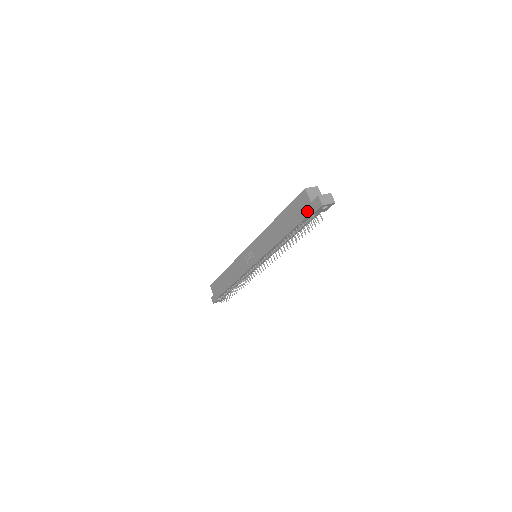
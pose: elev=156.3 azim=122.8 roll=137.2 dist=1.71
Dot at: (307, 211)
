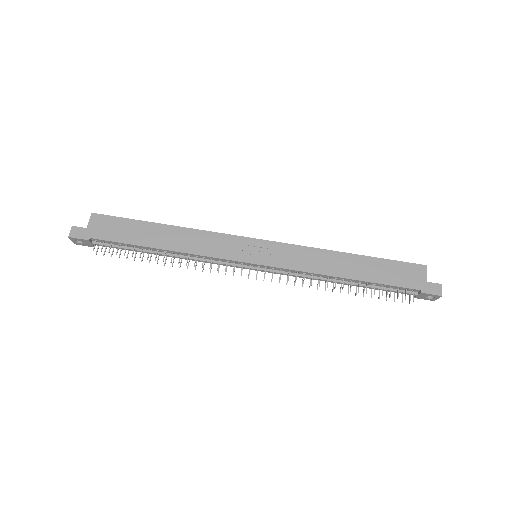
Dot at: (415, 284)
